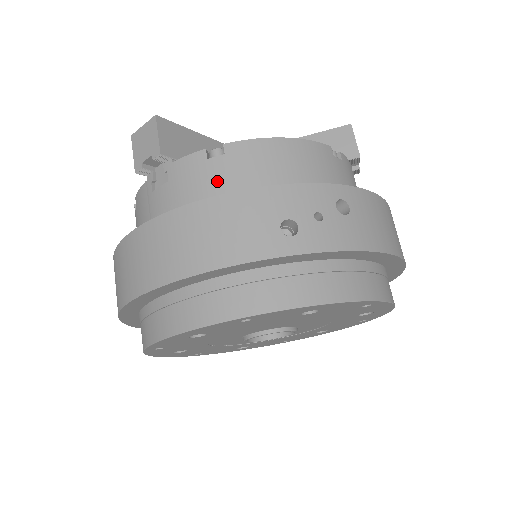
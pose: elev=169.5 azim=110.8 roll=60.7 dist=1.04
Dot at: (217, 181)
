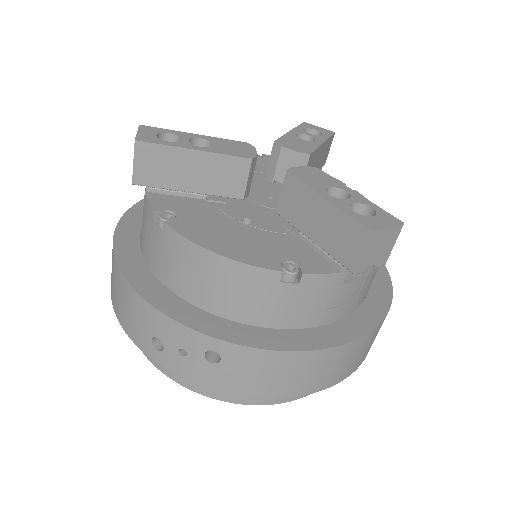
Dot at: (154, 248)
